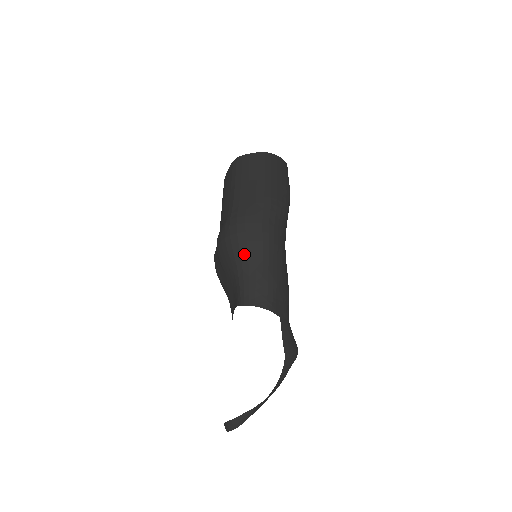
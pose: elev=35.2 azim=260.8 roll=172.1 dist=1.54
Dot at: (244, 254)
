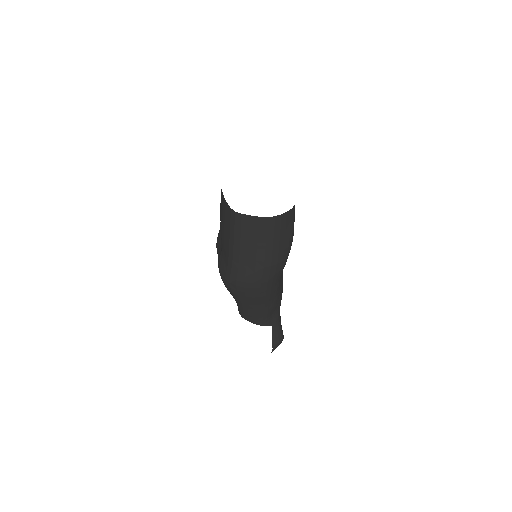
Dot at: (243, 301)
